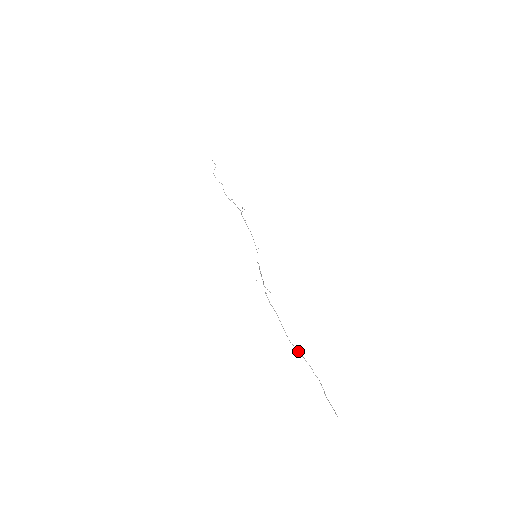
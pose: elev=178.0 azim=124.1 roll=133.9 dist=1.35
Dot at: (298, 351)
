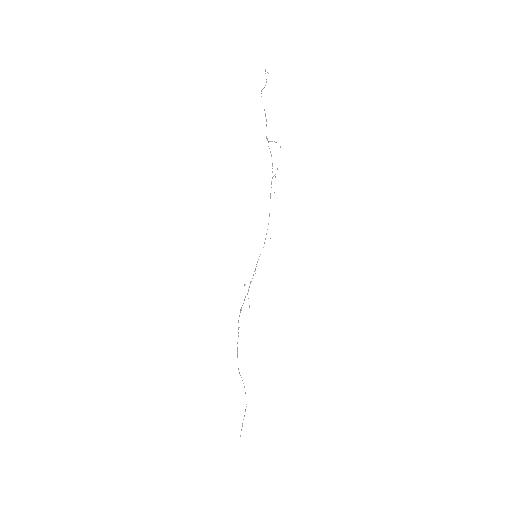
Dot at: occluded
